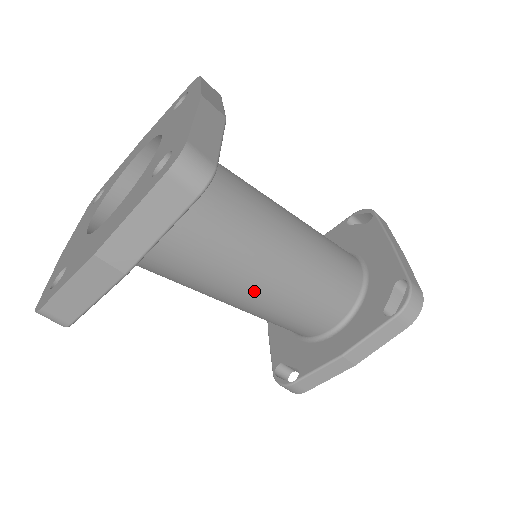
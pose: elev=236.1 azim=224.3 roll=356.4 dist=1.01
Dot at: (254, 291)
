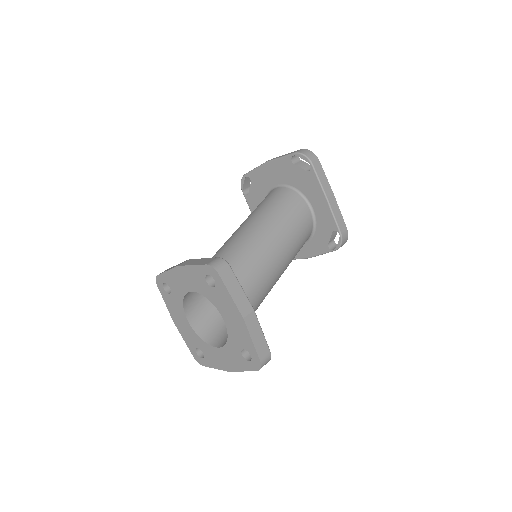
Dot at: occluded
